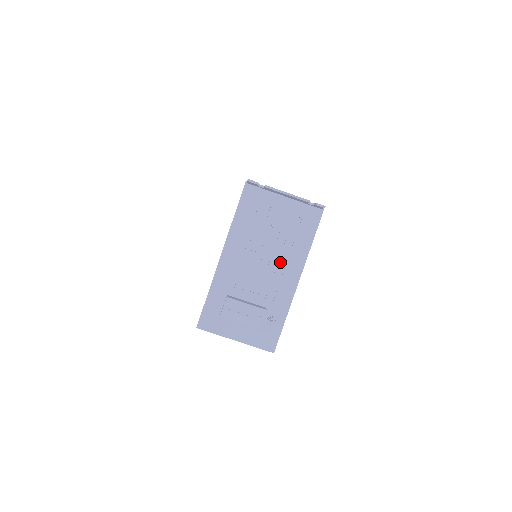
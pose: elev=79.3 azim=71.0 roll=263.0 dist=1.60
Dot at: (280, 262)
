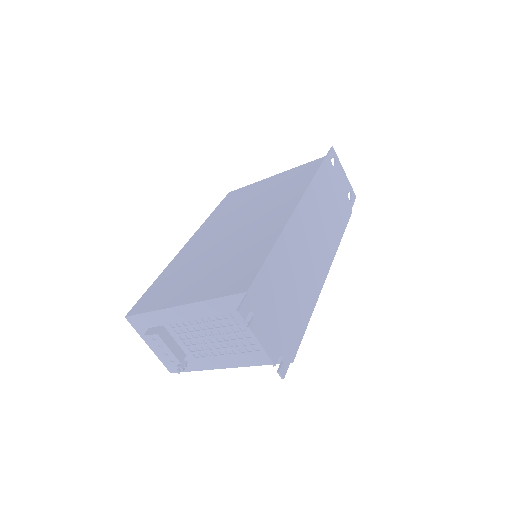
Dot at: (222, 350)
